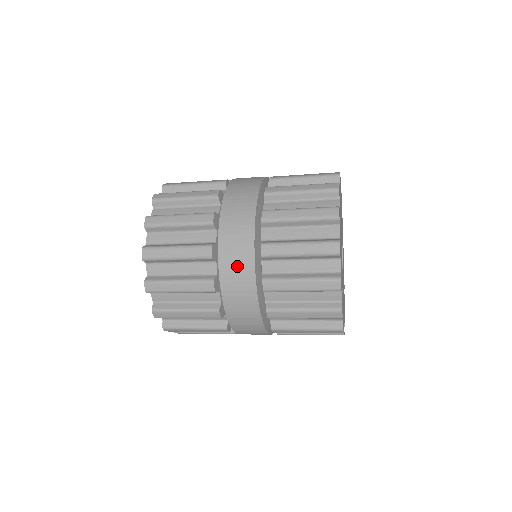
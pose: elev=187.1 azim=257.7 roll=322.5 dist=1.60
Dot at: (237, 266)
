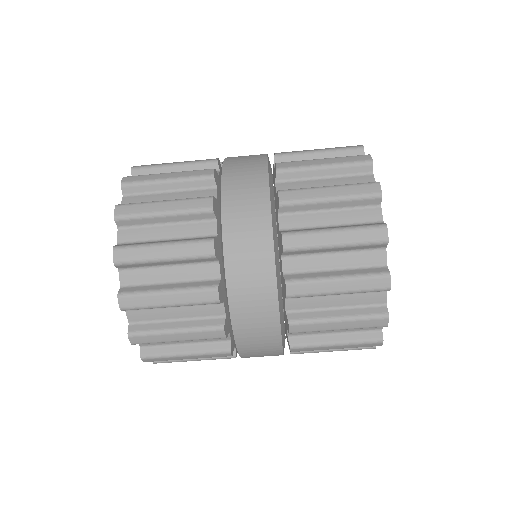
Dot at: (246, 159)
